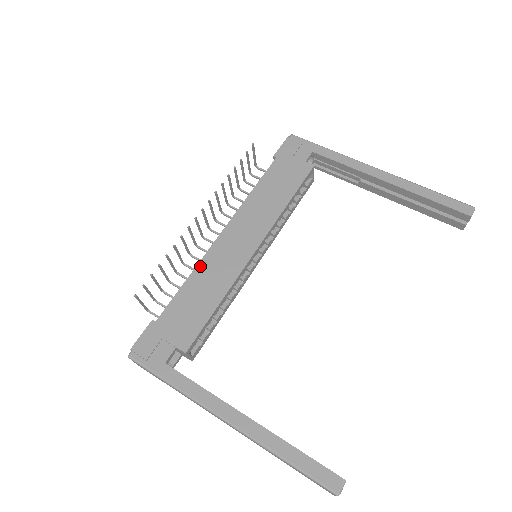
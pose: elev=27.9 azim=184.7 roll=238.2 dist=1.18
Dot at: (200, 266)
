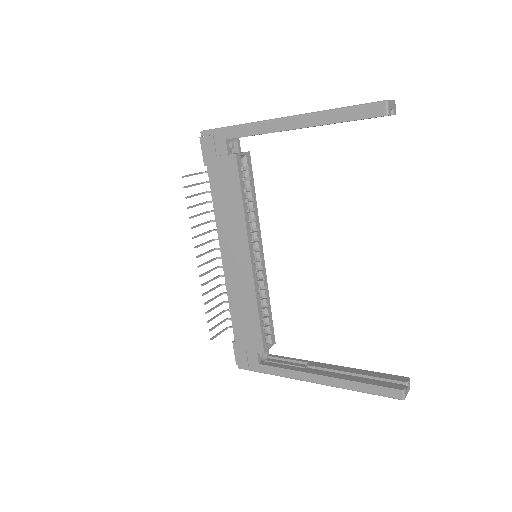
Dot at: (229, 292)
